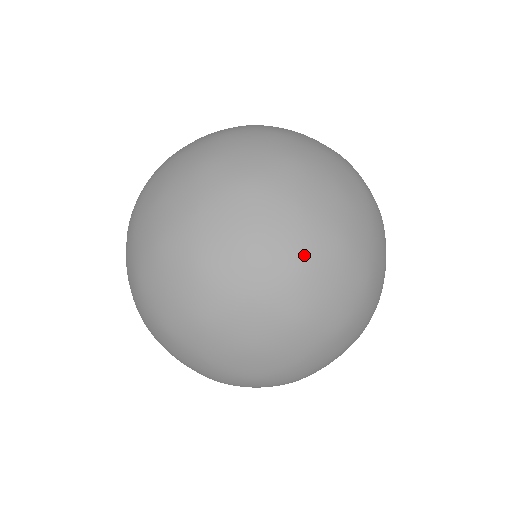
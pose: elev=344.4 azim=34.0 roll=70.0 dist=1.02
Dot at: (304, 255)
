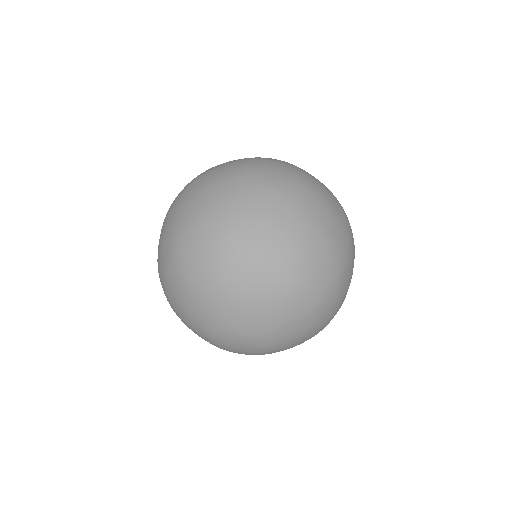
Dot at: (240, 168)
